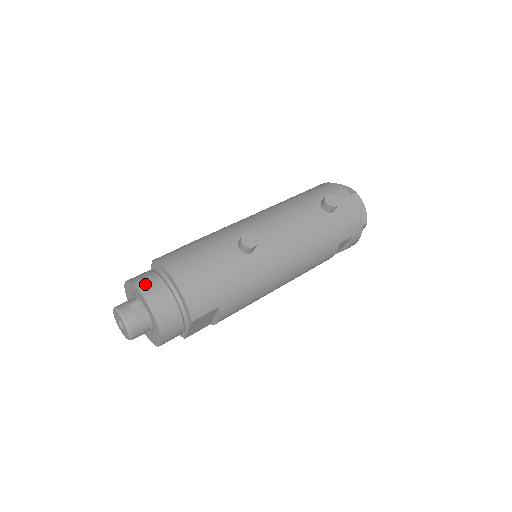
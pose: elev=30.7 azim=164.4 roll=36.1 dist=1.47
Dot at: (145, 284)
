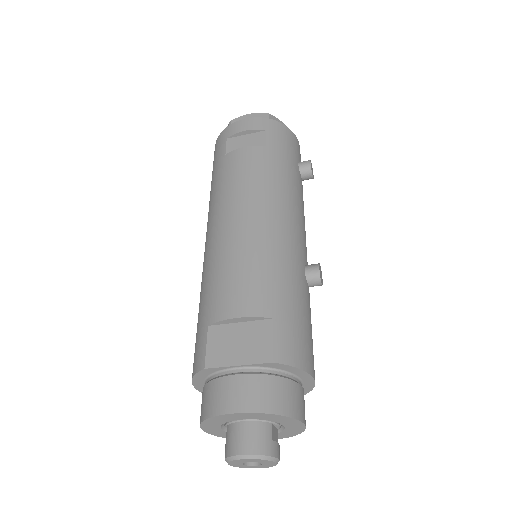
Dot at: (297, 406)
